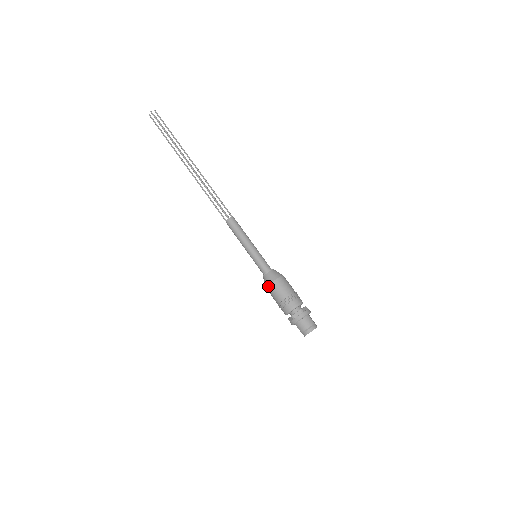
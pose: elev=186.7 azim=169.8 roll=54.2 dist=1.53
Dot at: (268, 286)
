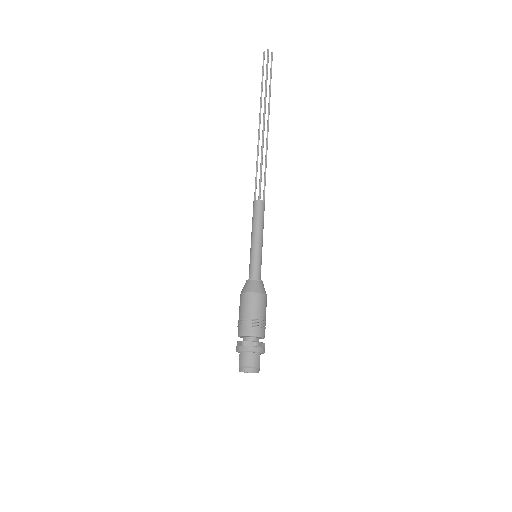
Dot at: (244, 293)
